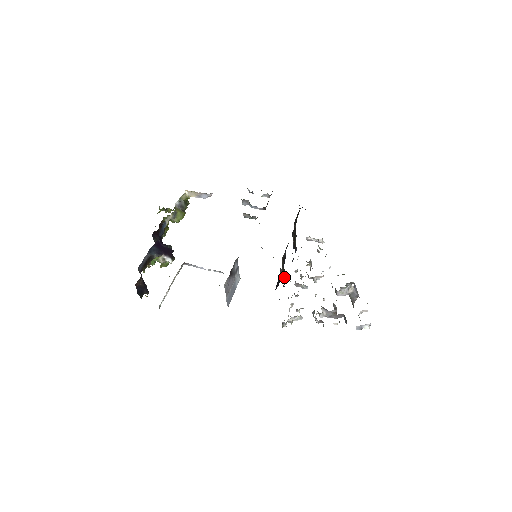
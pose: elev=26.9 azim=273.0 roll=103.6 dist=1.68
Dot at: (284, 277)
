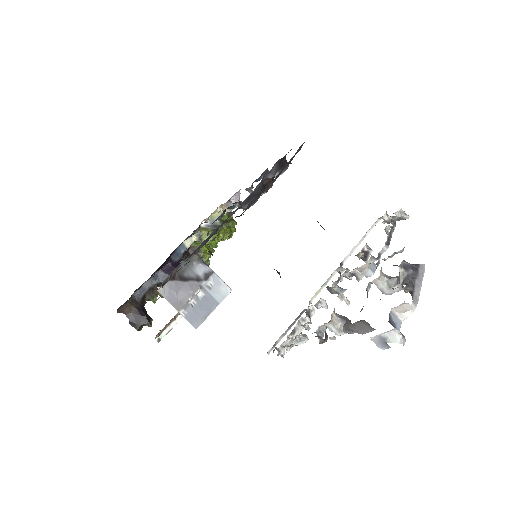
Dot at: occluded
